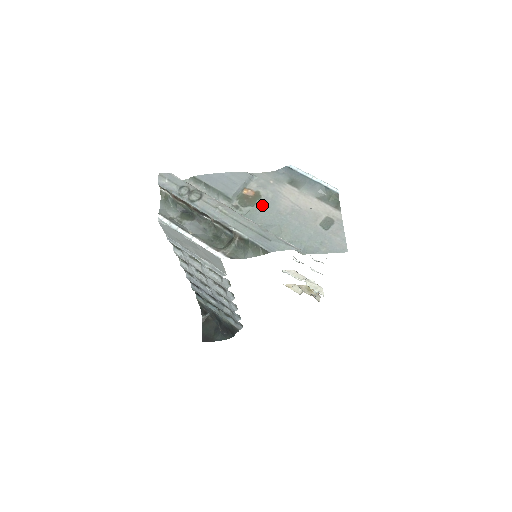
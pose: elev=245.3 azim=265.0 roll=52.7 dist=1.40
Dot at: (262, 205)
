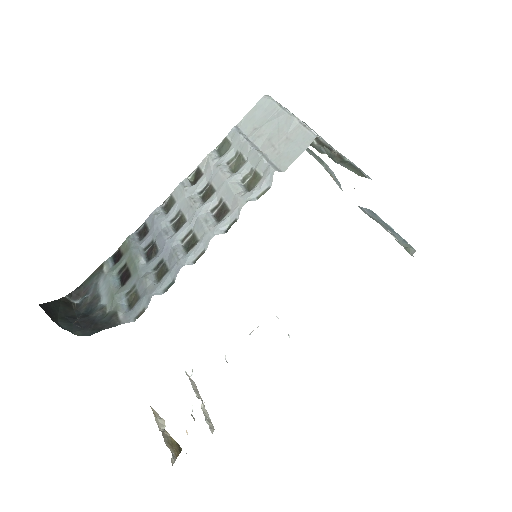
Dot at: occluded
